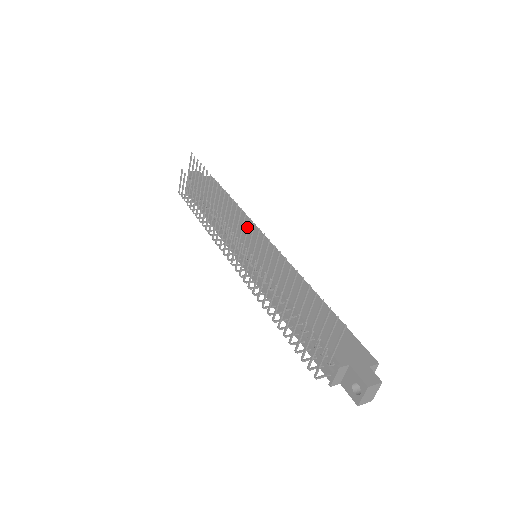
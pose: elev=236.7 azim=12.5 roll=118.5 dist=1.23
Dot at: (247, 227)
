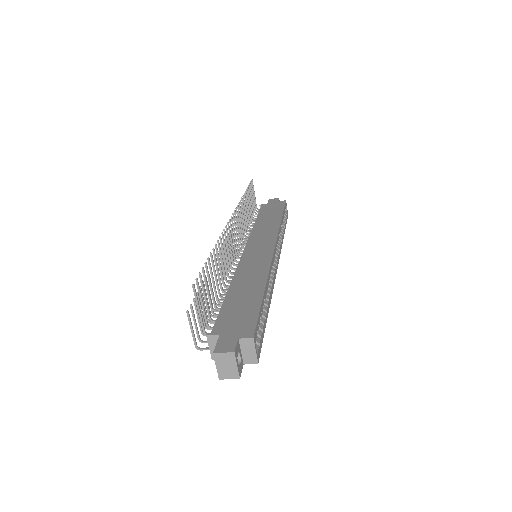
Dot at: (232, 225)
